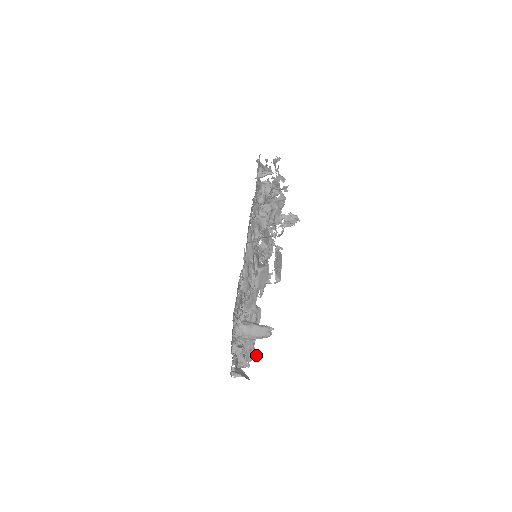
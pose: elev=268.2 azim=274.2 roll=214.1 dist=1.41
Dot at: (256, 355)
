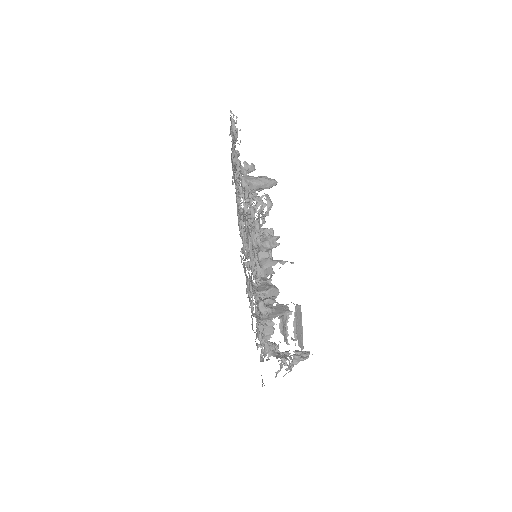
Dot at: occluded
